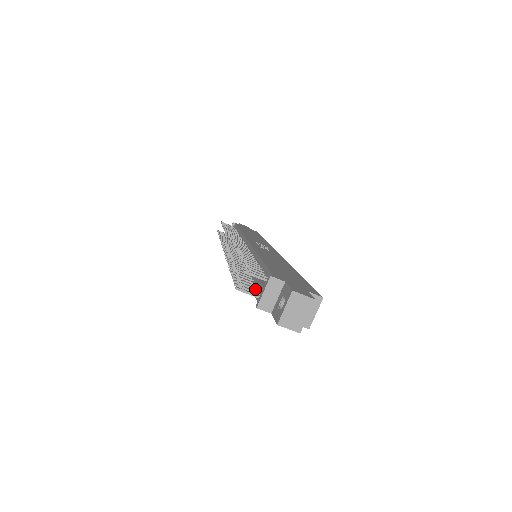
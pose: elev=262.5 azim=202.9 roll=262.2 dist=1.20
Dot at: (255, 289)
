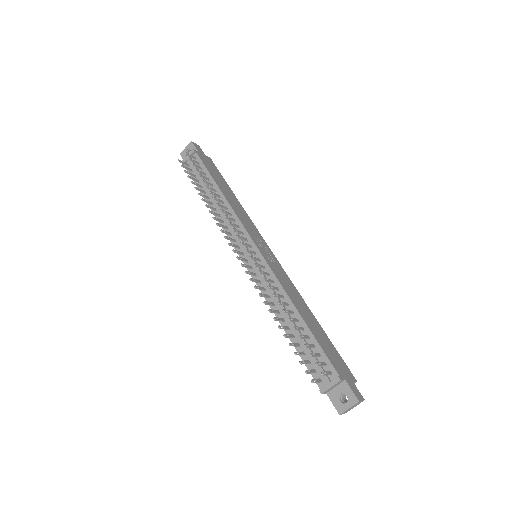
Dot at: (309, 363)
